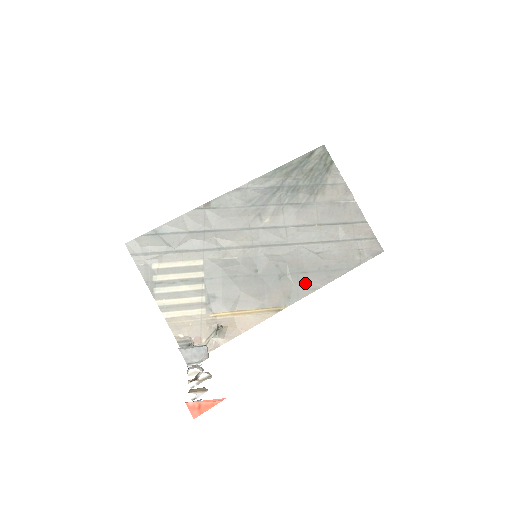
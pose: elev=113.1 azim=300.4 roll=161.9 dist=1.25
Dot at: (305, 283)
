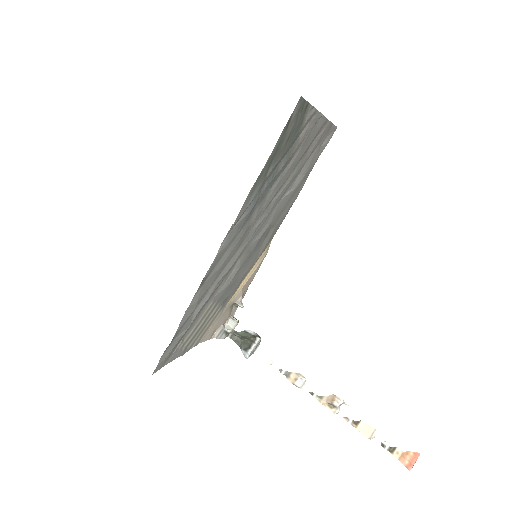
Dot at: (283, 216)
